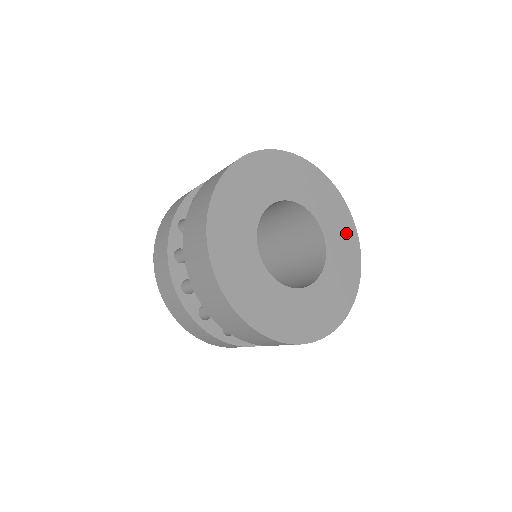
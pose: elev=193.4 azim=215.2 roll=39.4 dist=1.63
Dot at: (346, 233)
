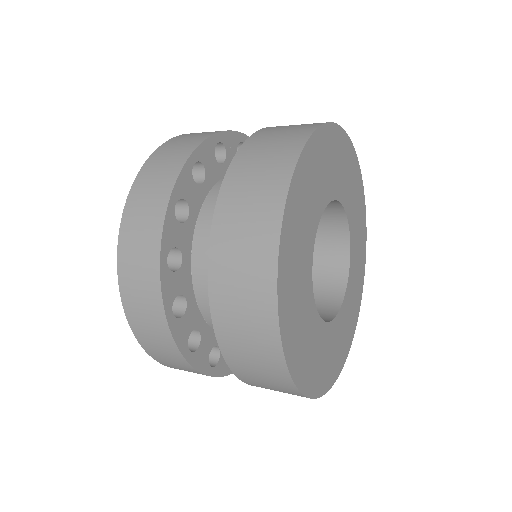
Dot at: (355, 307)
